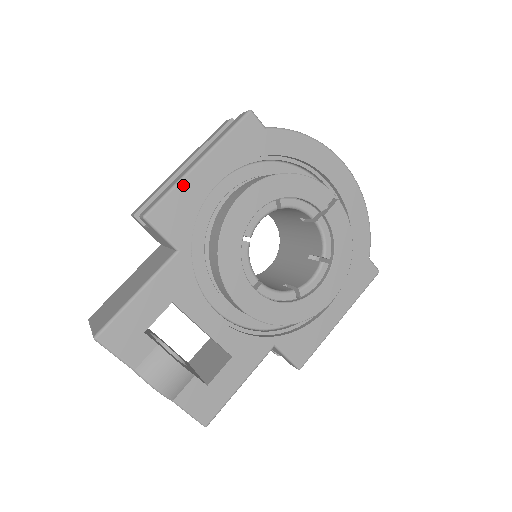
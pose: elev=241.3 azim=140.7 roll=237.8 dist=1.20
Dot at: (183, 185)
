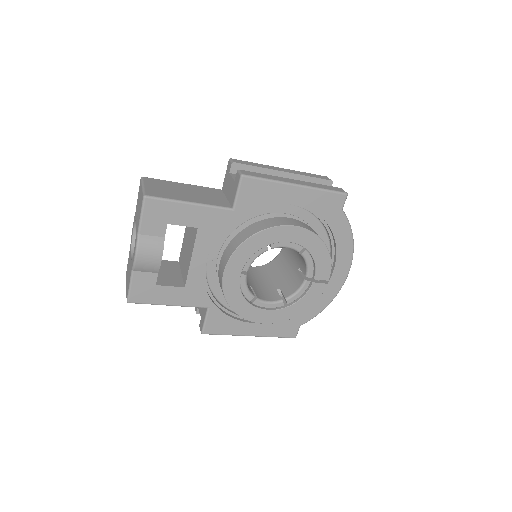
Dot at: (277, 185)
